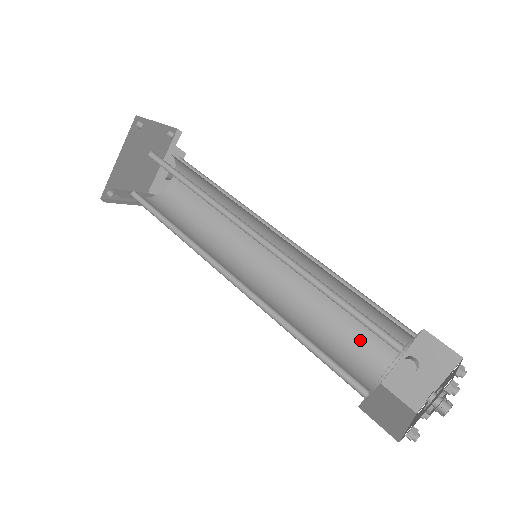
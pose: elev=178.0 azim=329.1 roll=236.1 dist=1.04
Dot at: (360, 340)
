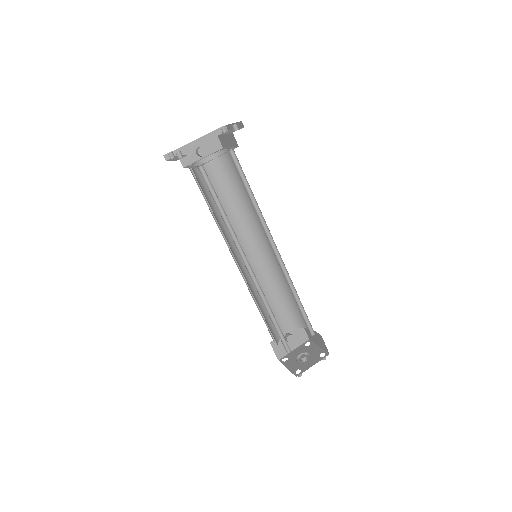
Dot at: occluded
